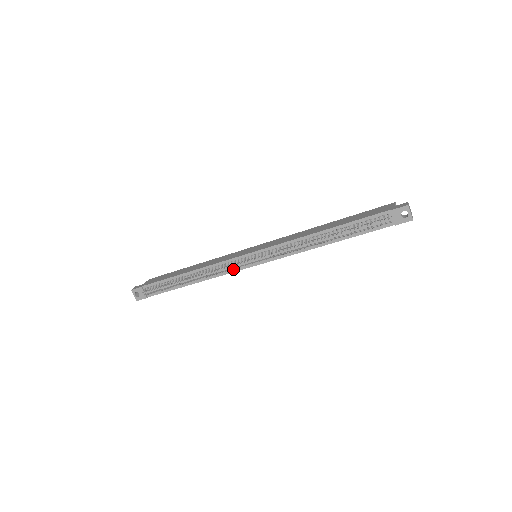
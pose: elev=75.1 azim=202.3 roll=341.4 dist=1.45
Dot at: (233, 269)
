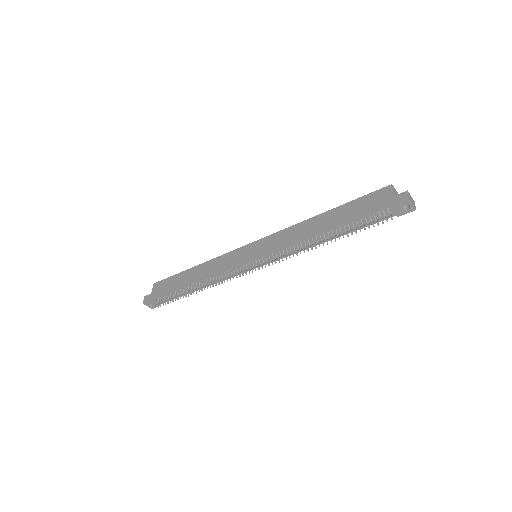
Dot at: occluded
